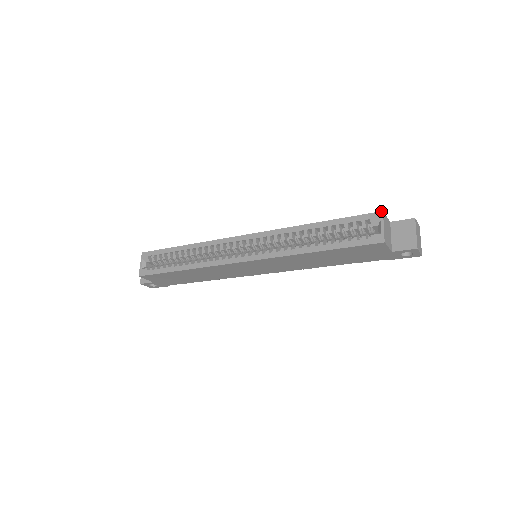
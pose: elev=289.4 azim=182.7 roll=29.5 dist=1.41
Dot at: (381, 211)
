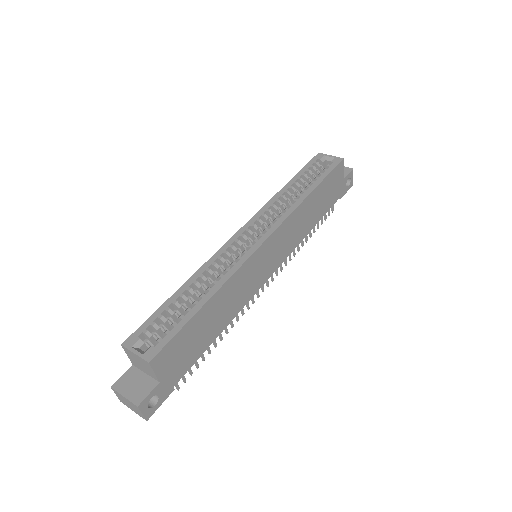
Dot at: (318, 153)
